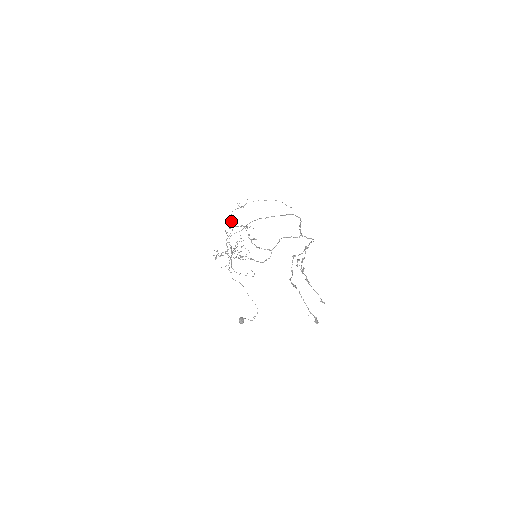
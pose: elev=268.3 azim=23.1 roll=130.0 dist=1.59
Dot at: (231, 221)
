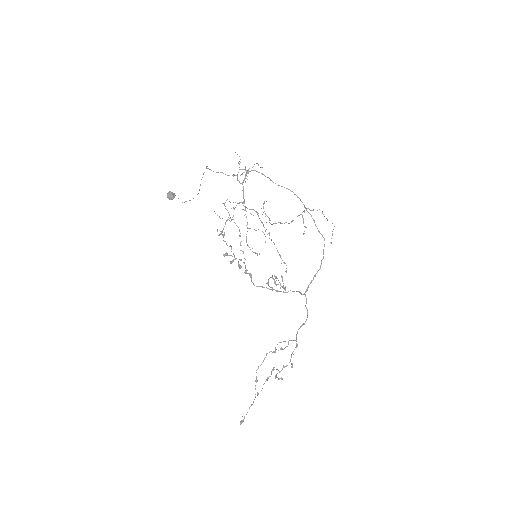
Dot at: occluded
